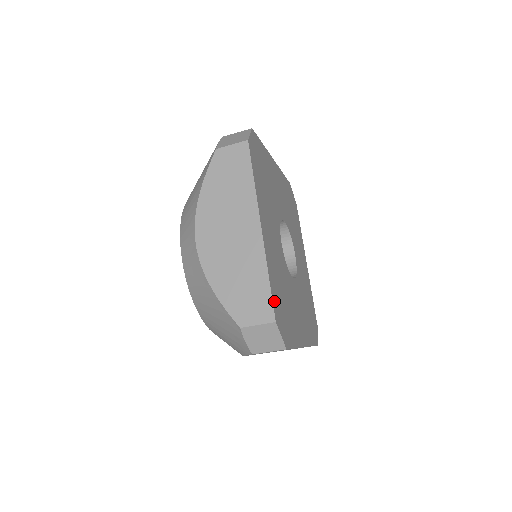
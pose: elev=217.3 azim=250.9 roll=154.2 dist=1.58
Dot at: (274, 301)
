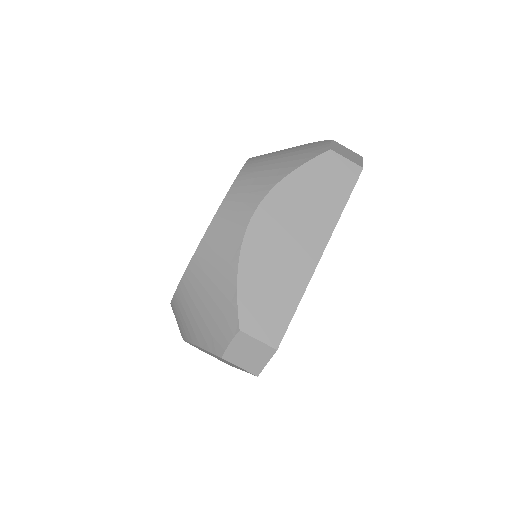
Dot at: occluded
